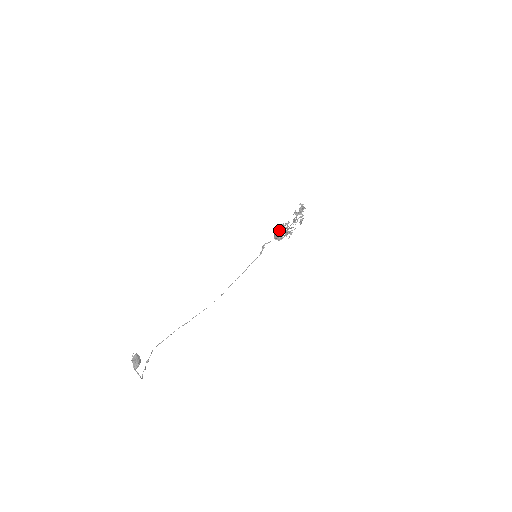
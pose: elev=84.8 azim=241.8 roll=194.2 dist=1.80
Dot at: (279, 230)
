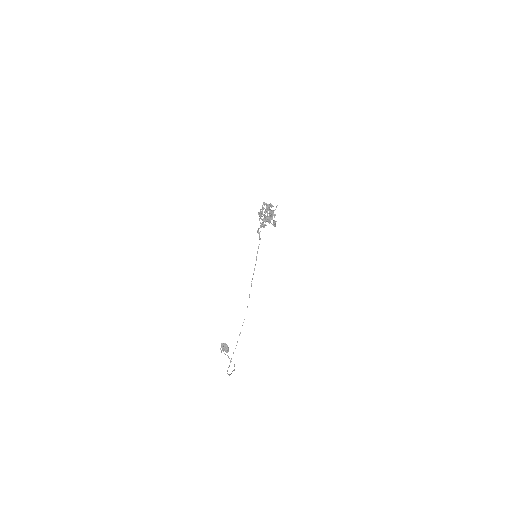
Dot at: occluded
